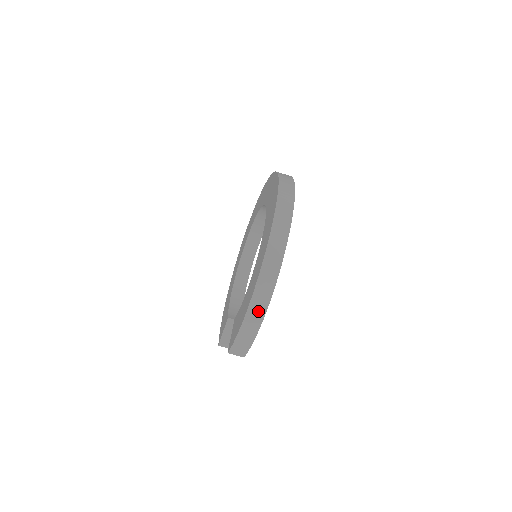
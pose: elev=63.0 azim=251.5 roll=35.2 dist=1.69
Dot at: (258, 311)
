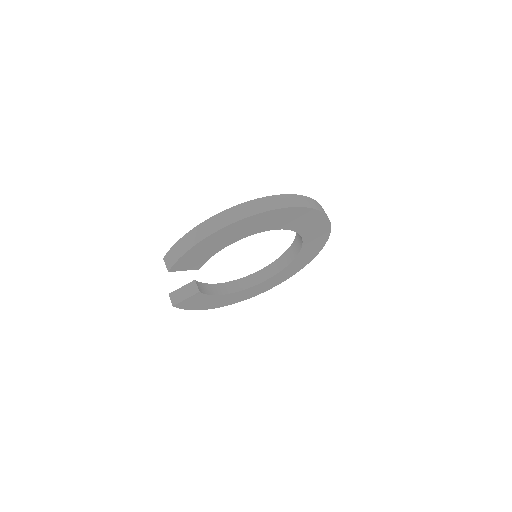
Dot at: (208, 229)
